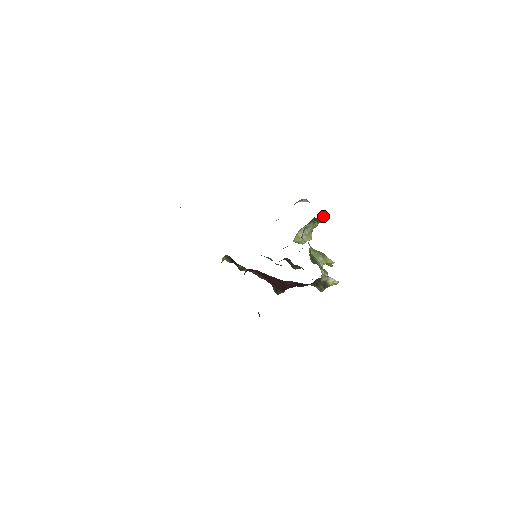
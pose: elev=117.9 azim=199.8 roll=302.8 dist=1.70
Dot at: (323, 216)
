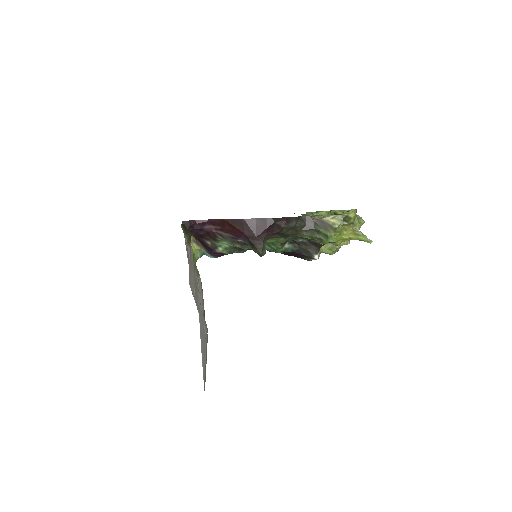
Dot at: (360, 221)
